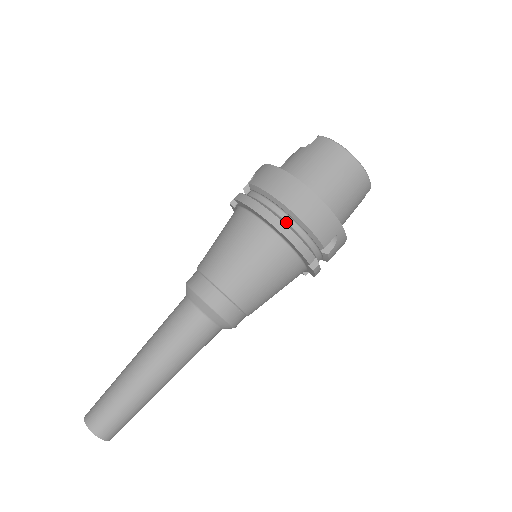
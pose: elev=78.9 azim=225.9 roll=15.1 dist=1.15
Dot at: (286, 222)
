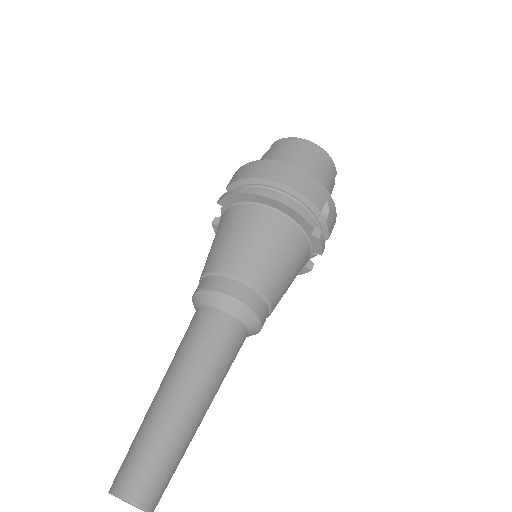
Dot at: occluded
